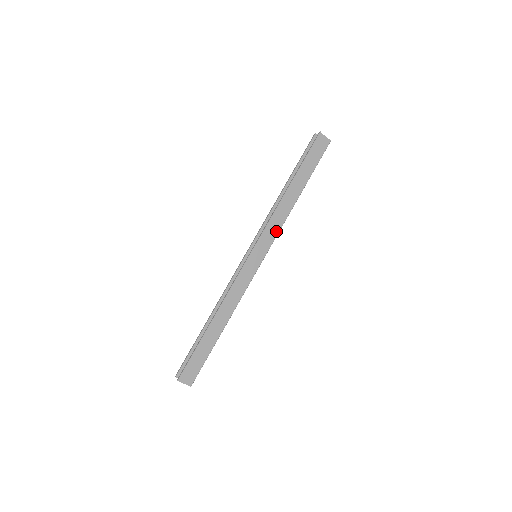
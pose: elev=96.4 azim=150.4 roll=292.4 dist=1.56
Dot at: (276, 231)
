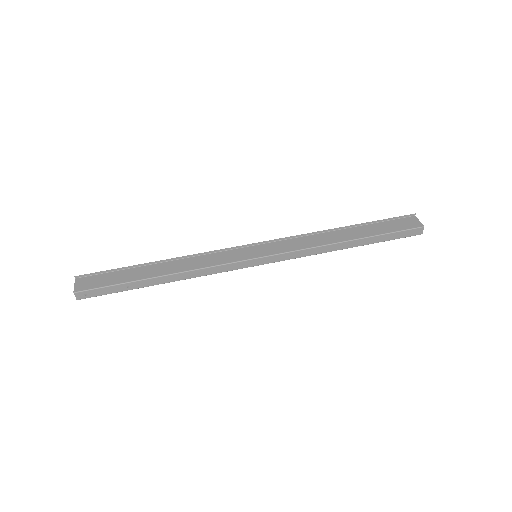
Dot at: (295, 248)
